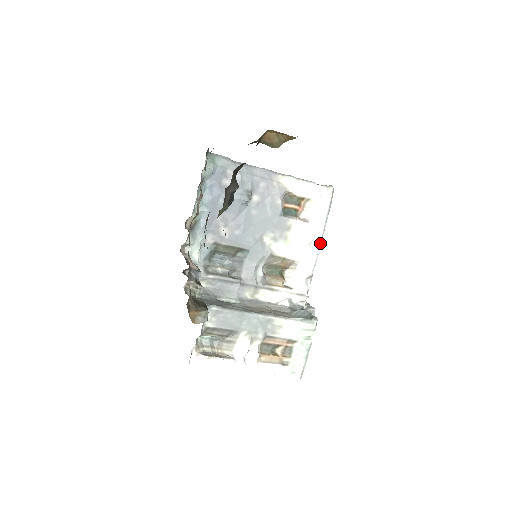
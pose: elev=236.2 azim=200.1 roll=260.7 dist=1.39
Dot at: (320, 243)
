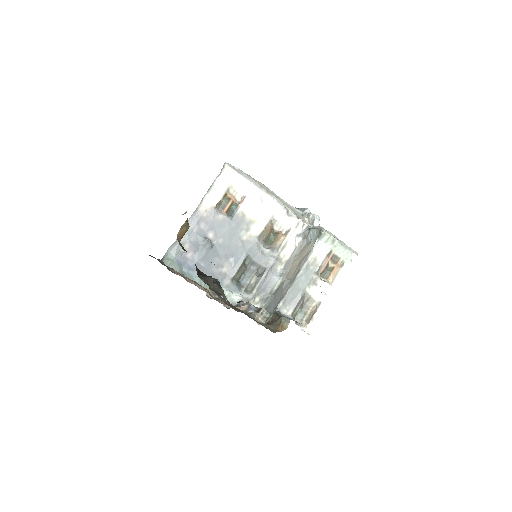
Dot at: (266, 194)
